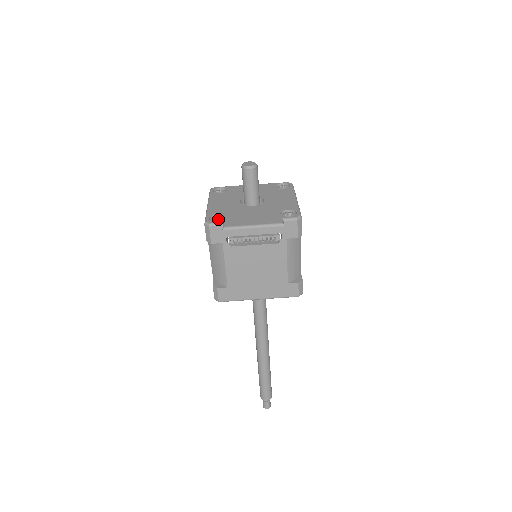
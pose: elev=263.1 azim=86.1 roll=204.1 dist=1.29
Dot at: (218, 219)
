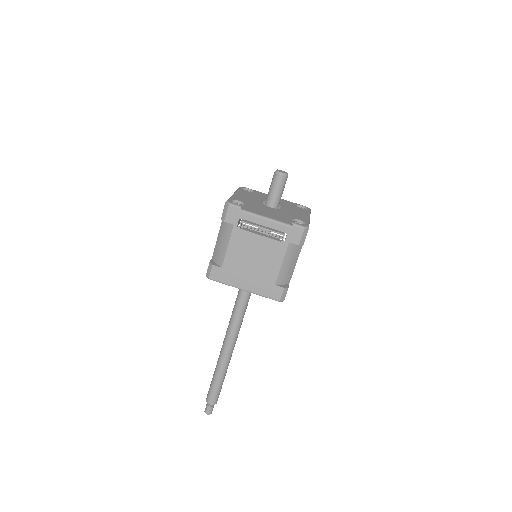
Dot at: (238, 204)
